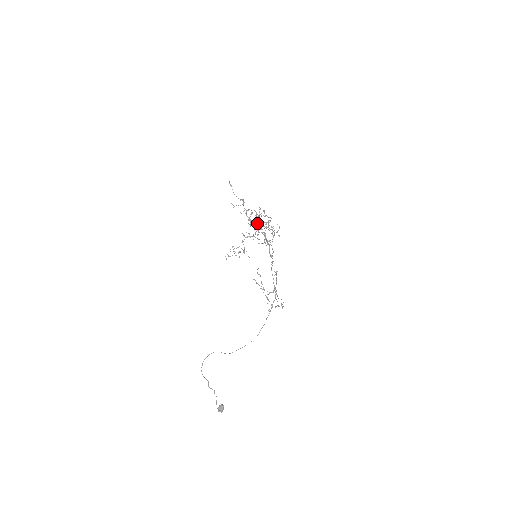
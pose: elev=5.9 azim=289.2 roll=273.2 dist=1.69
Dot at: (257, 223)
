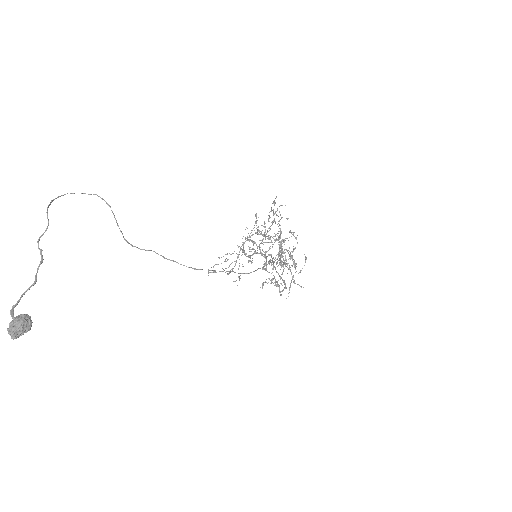
Dot at: occluded
